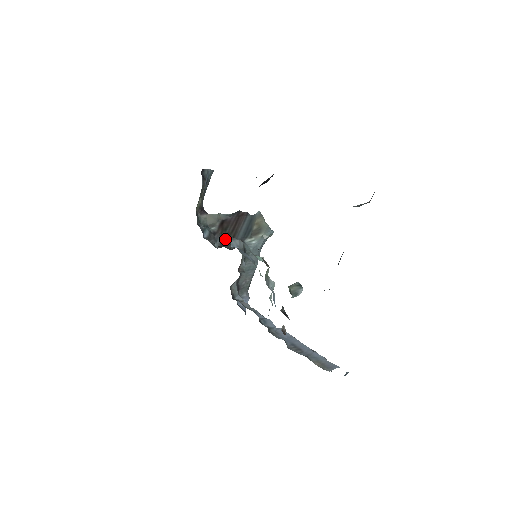
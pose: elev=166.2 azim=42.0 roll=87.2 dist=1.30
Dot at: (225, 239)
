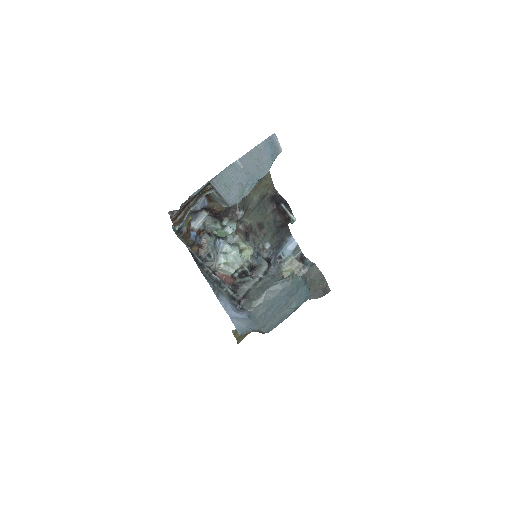
Dot at: occluded
